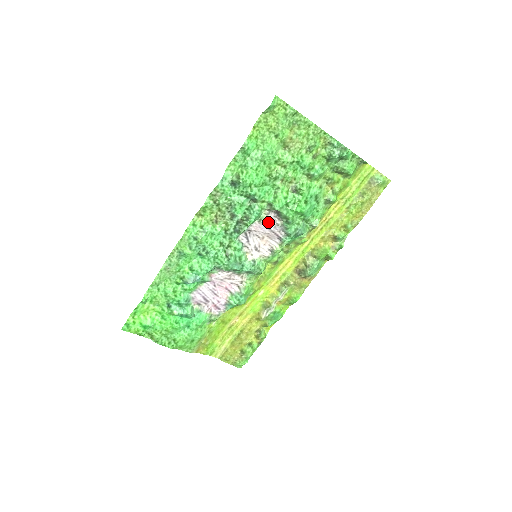
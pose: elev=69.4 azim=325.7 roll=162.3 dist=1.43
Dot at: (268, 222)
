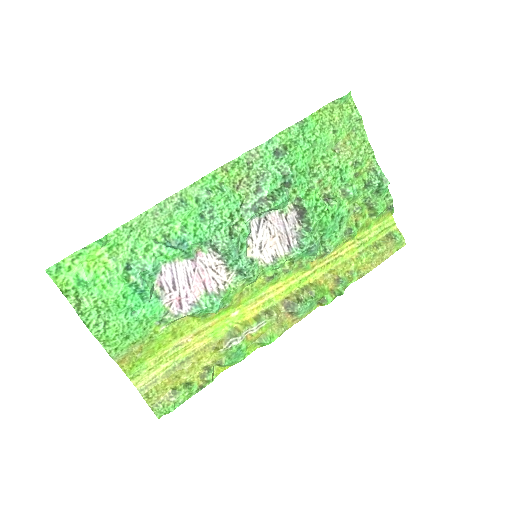
Dot at: (288, 219)
